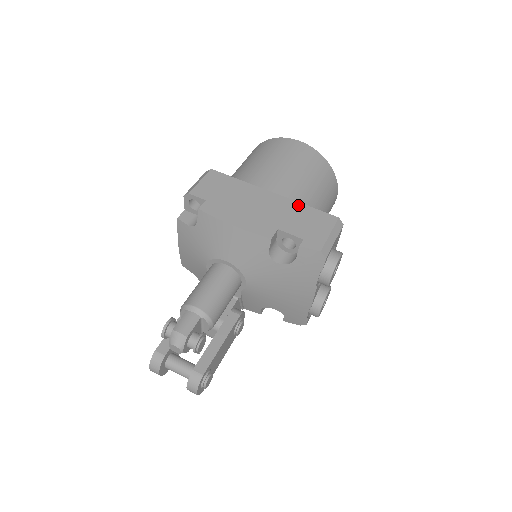
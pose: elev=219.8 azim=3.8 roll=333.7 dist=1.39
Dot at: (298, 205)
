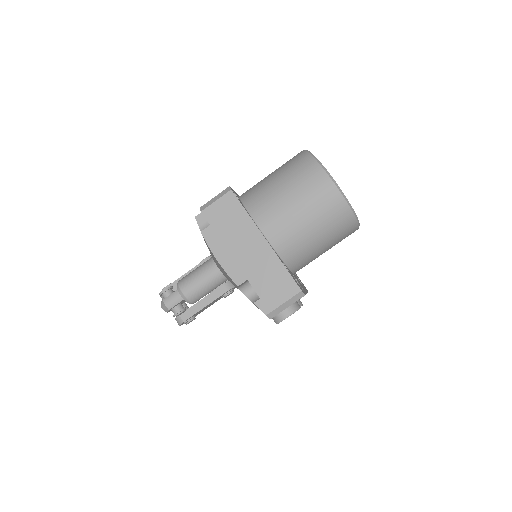
Dot at: (278, 263)
